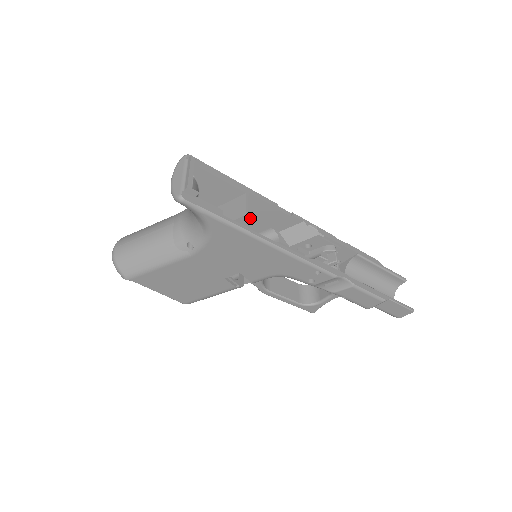
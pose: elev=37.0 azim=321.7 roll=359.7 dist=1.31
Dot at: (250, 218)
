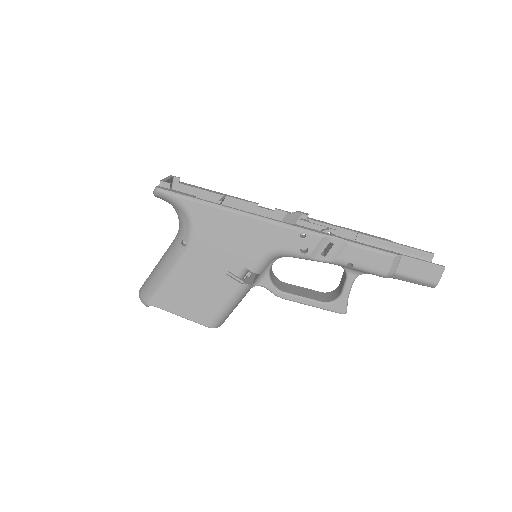
Dot at: occluded
